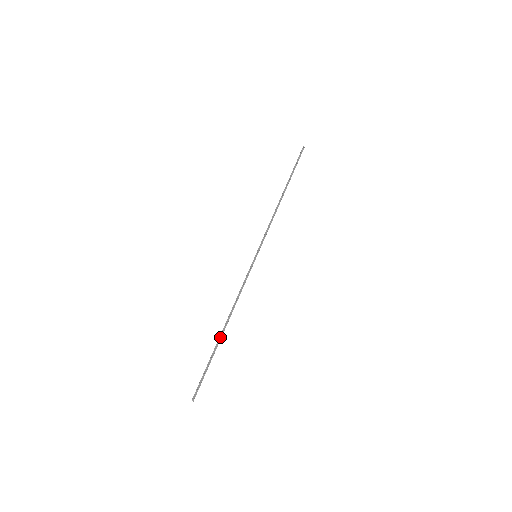
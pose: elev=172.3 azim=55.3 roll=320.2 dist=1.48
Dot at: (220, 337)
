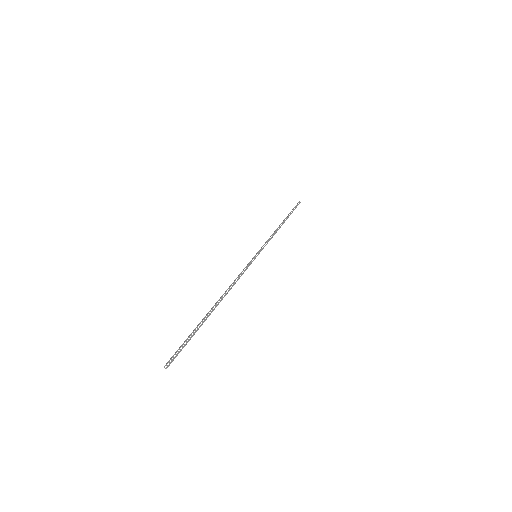
Dot at: (211, 312)
